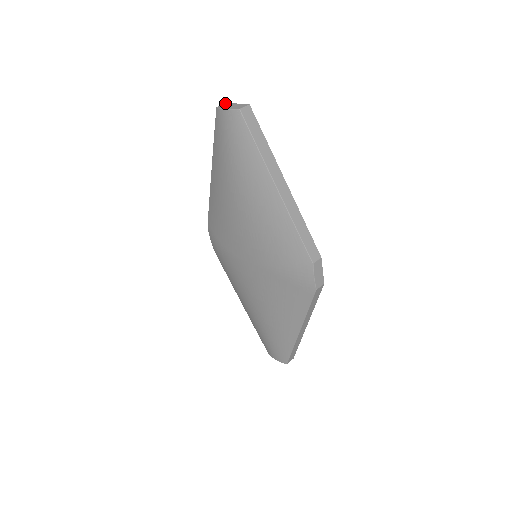
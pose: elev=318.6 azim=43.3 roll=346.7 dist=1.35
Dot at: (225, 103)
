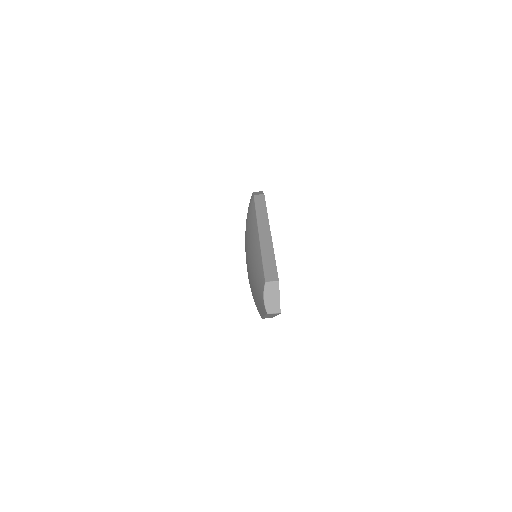
Dot at: (277, 282)
